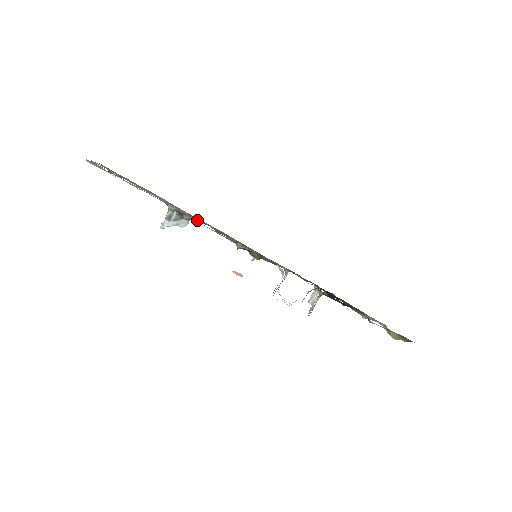
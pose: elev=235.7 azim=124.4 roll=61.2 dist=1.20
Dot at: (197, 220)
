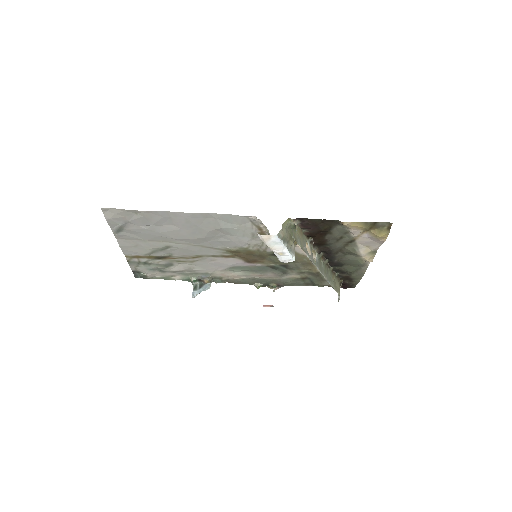
Dot at: (216, 281)
